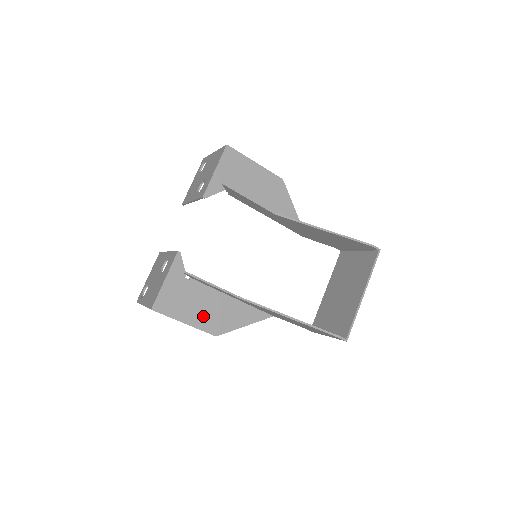
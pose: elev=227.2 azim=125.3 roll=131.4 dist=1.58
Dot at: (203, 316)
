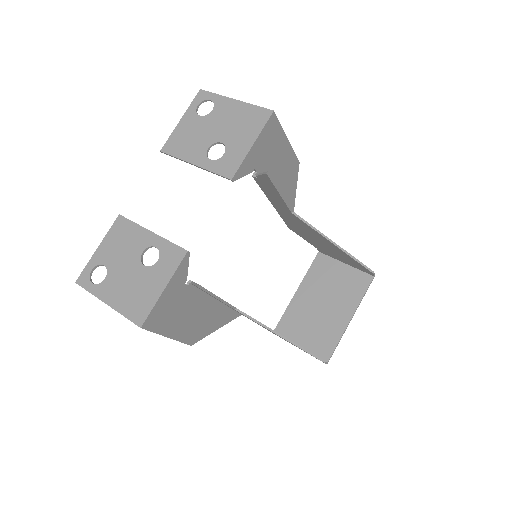
Dot at: (187, 326)
